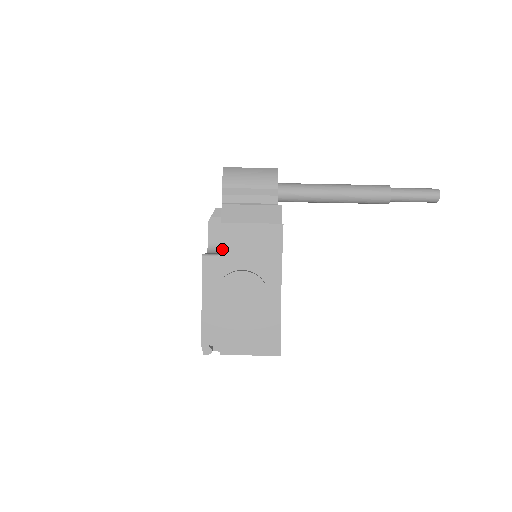
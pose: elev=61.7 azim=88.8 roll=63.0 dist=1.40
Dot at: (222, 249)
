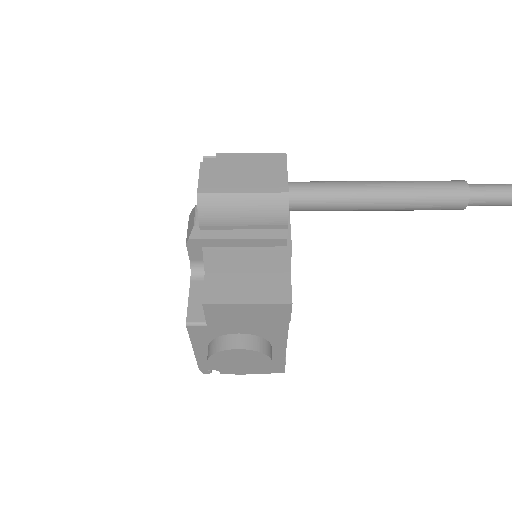
Dot at: (210, 322)
